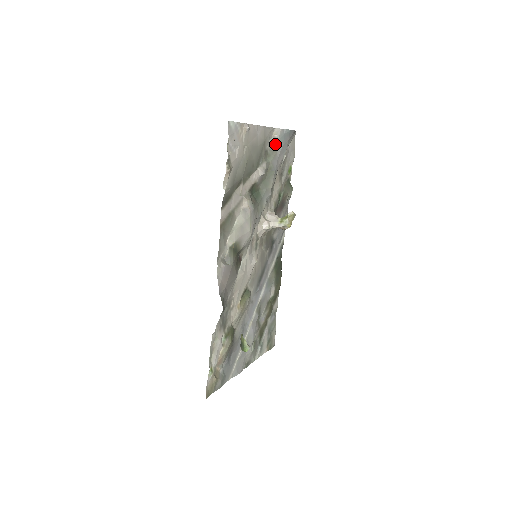
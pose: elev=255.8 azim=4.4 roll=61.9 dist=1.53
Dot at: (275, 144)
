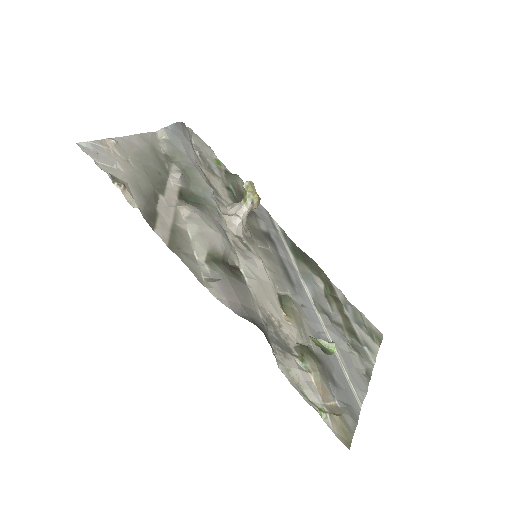
Dot at: (170, 144)
